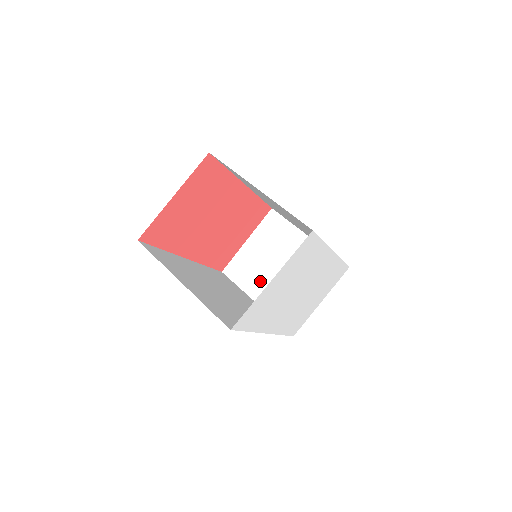
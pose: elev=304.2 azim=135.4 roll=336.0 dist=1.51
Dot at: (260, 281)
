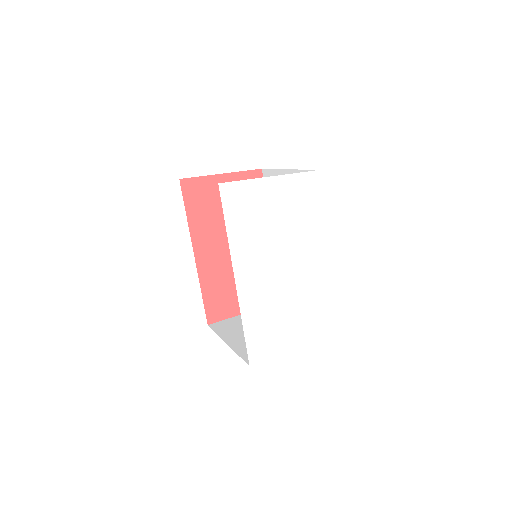
Dot at: (241, 333)
